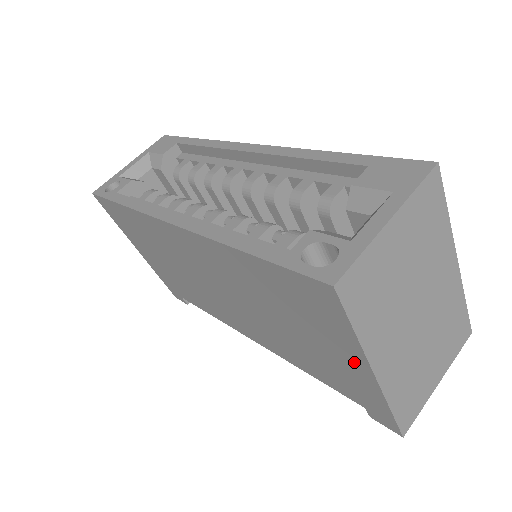
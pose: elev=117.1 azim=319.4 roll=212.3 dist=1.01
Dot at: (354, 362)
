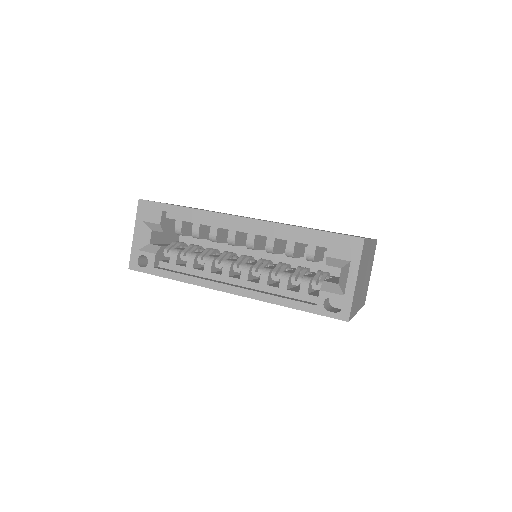
Dot at: occluded
